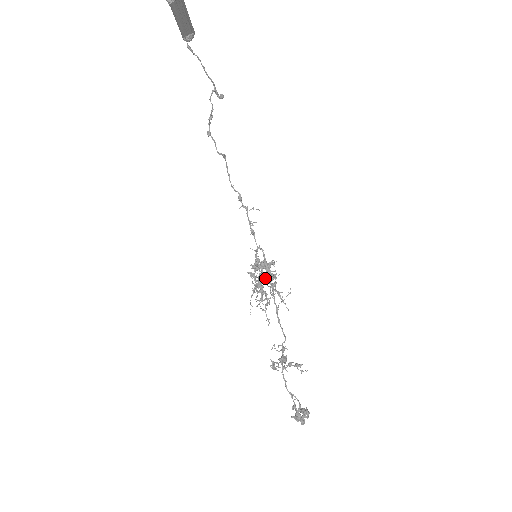
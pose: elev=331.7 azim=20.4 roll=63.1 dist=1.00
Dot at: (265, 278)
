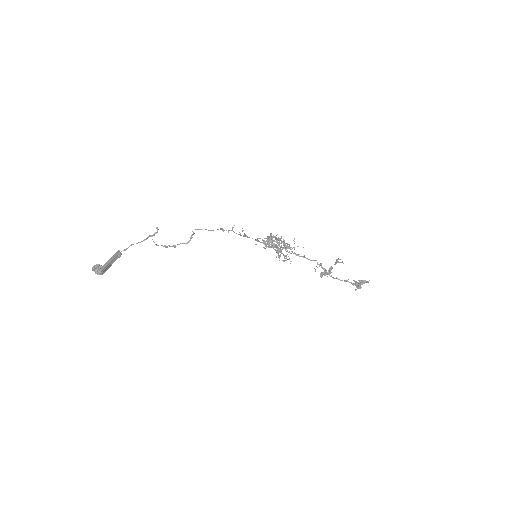
Dot at: occluded
